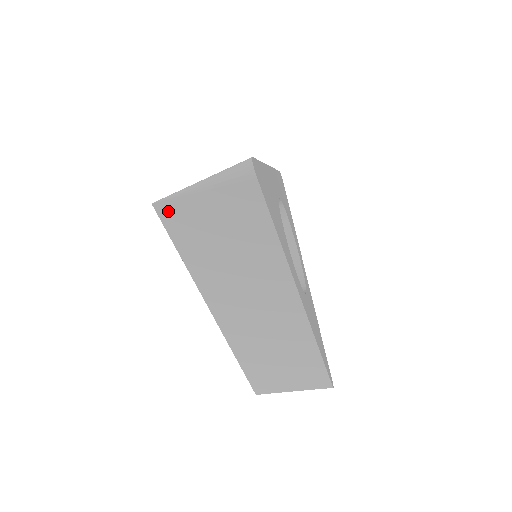
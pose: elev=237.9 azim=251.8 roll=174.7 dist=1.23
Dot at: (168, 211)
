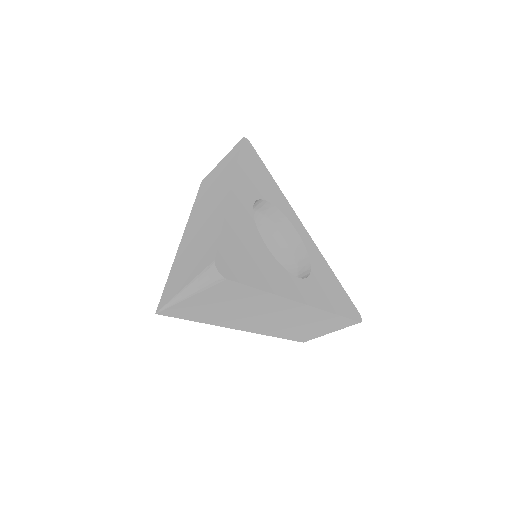
Dot at: (171, 312)
